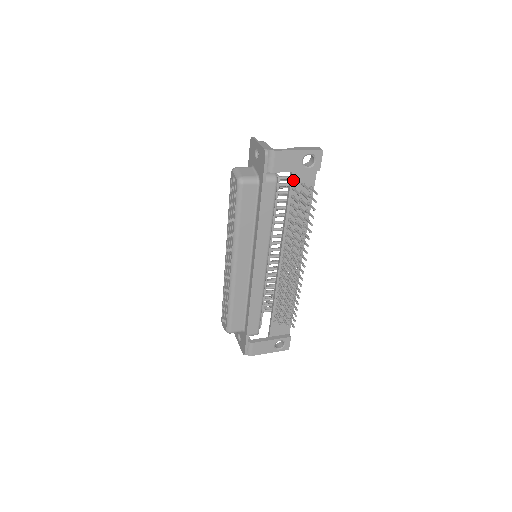
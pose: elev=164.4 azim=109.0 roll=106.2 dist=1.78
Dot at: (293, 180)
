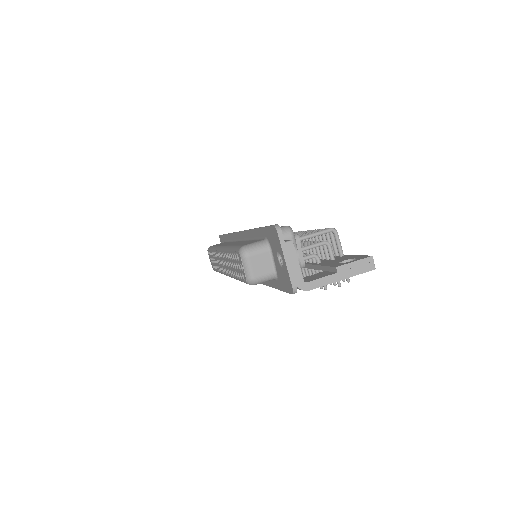
Dot at: occluded
